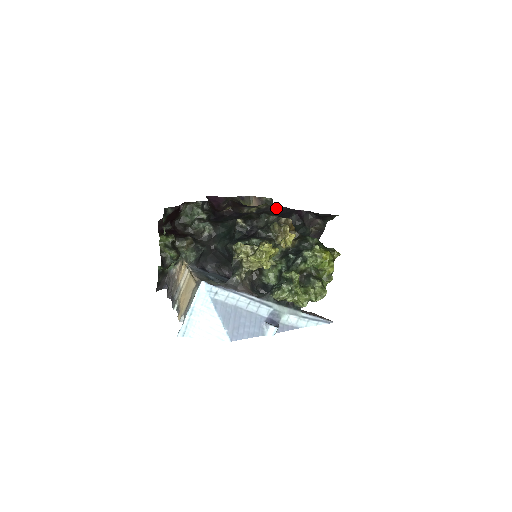
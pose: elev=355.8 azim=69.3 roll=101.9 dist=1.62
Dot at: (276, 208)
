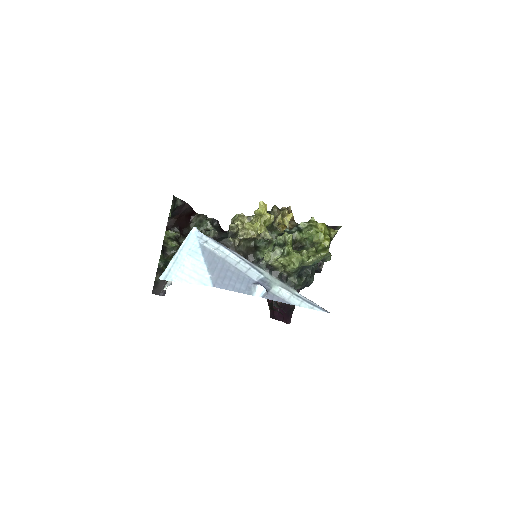
Dot at: occluded
